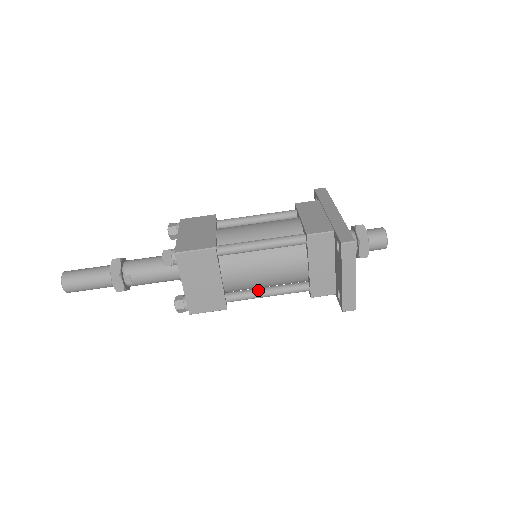
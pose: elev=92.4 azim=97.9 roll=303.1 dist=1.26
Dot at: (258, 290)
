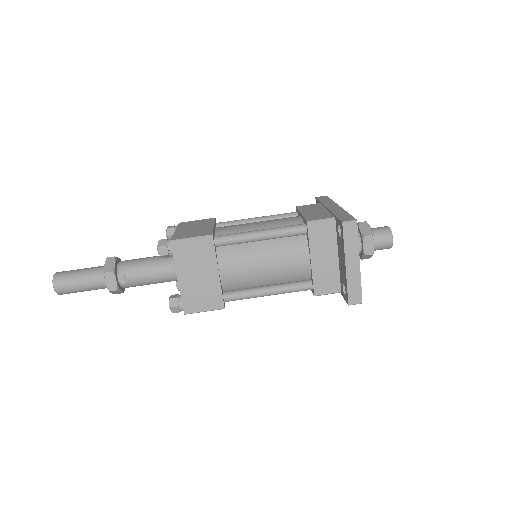
Dot at: (258, 288)
